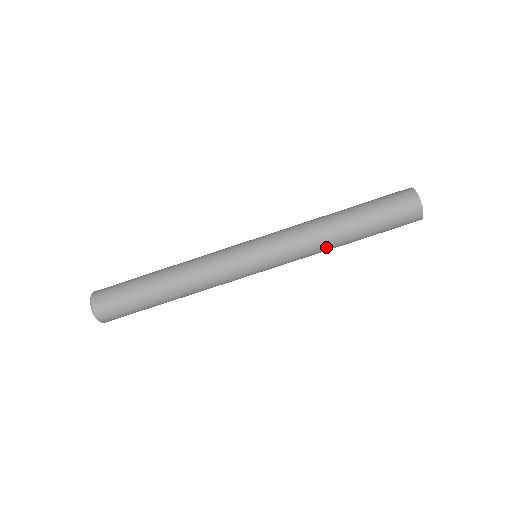
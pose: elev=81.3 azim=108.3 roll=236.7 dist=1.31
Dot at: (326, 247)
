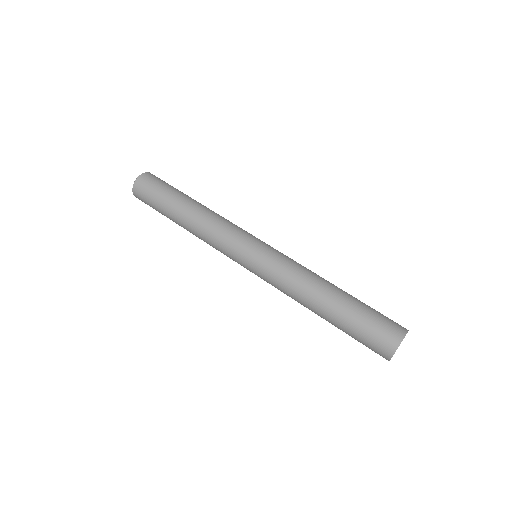
Dot at: (302, 297)
